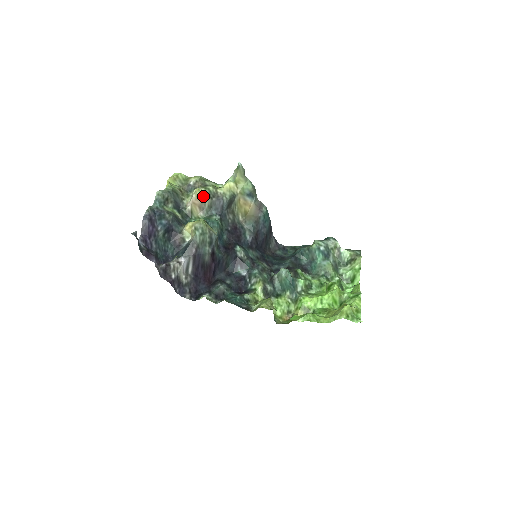
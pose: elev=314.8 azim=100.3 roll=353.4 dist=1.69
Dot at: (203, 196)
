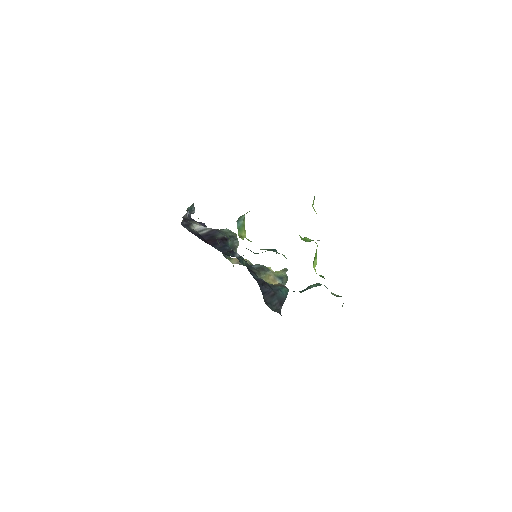
Dot at: (246, 260)
